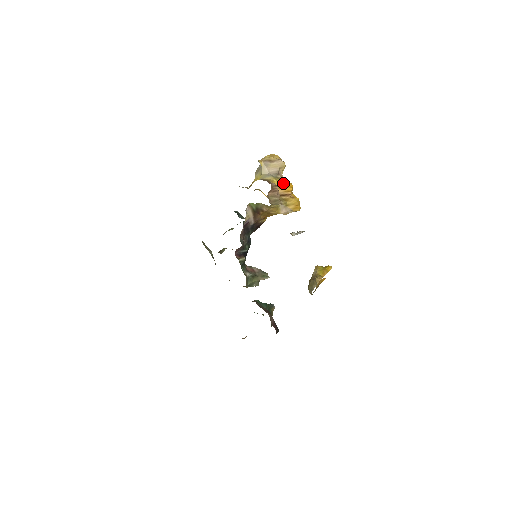
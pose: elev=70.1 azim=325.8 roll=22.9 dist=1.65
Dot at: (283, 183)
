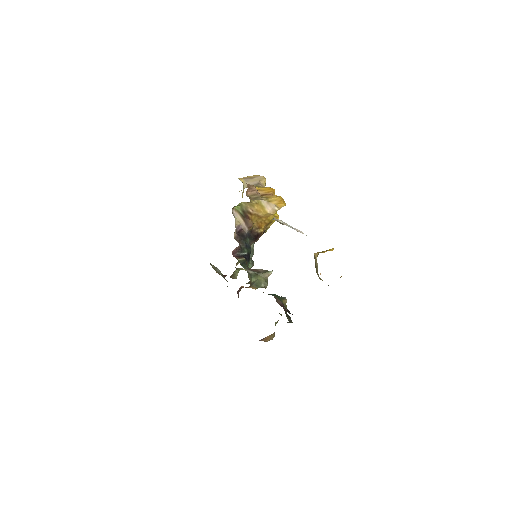
Dot at: (263, 188)
